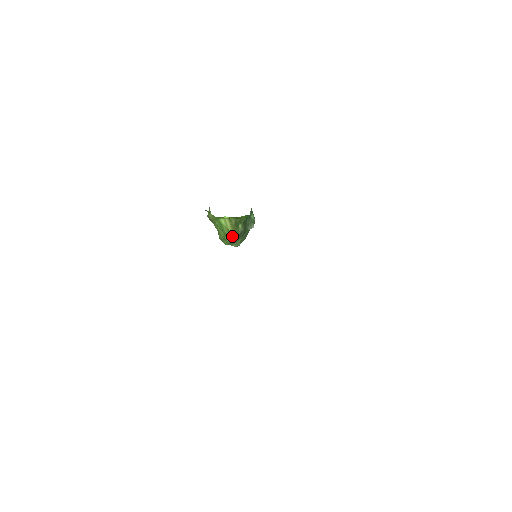
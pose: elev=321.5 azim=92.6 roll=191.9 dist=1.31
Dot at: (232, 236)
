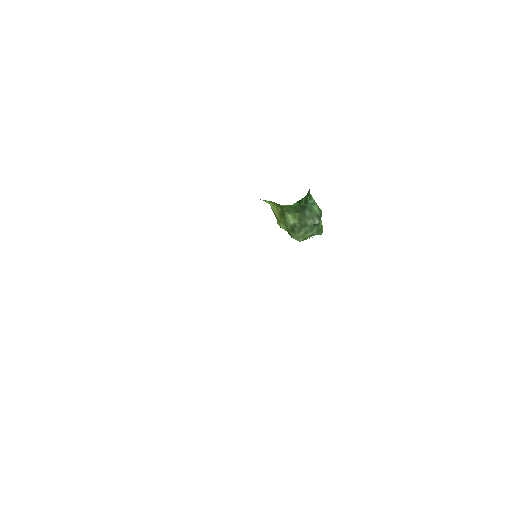
Dot at: (282, 226)
